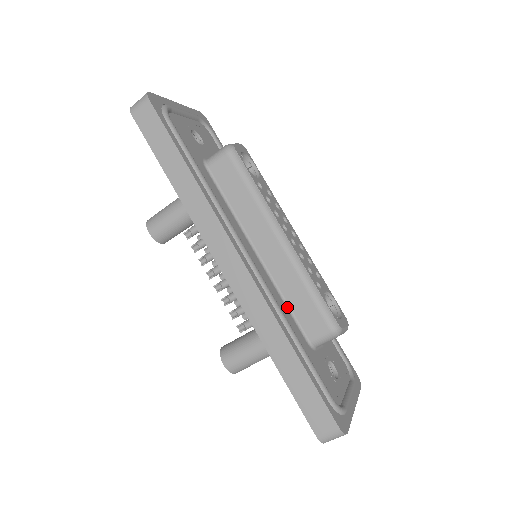
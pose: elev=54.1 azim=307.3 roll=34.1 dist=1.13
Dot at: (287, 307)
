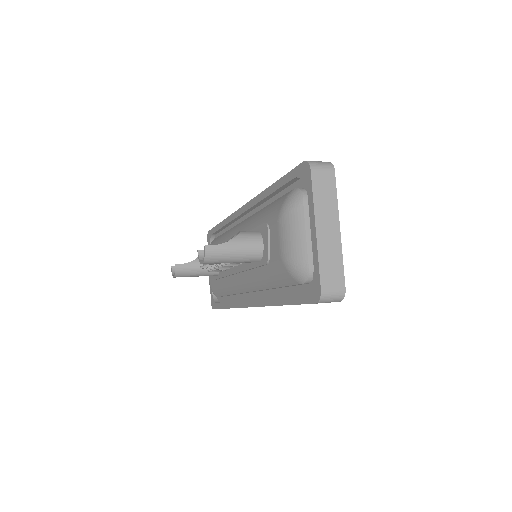
Dot at: occluded
